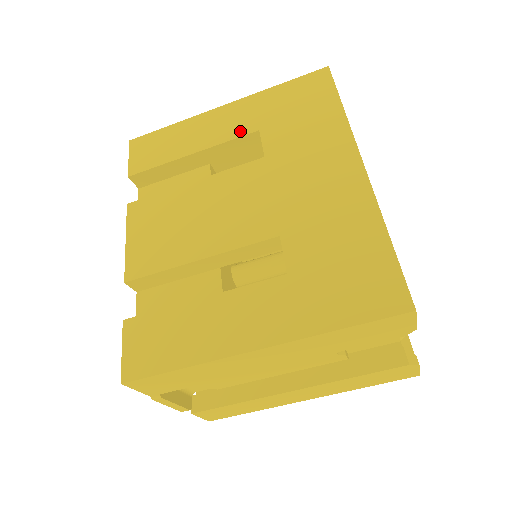
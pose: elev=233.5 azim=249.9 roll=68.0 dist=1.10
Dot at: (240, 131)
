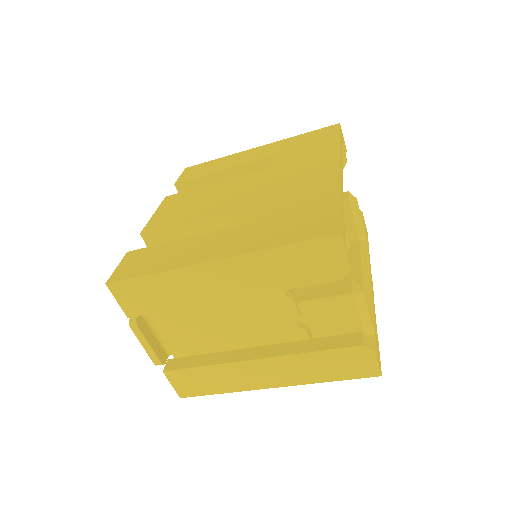
Dot at: (262, 157)
